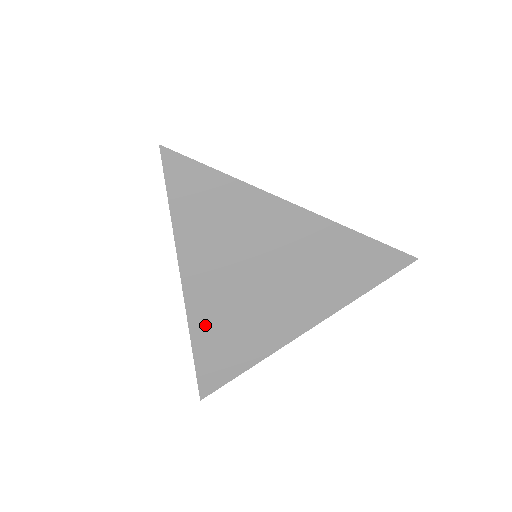
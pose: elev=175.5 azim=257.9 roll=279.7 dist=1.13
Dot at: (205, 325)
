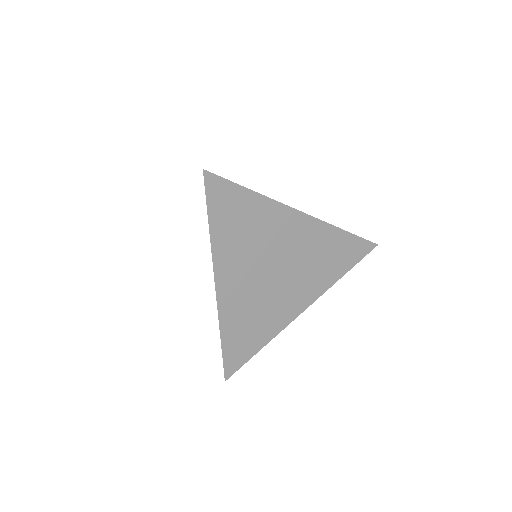
Dot at: (231, 314)
